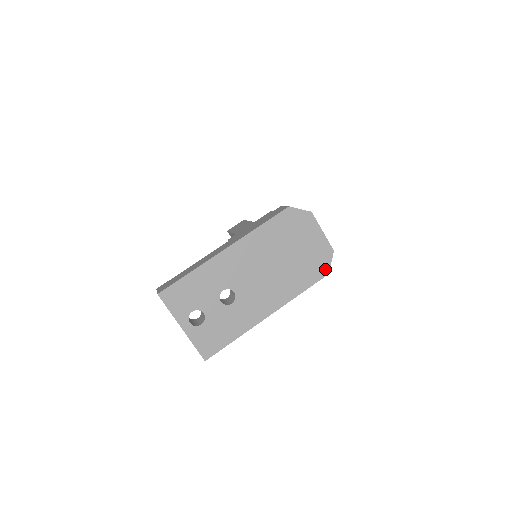
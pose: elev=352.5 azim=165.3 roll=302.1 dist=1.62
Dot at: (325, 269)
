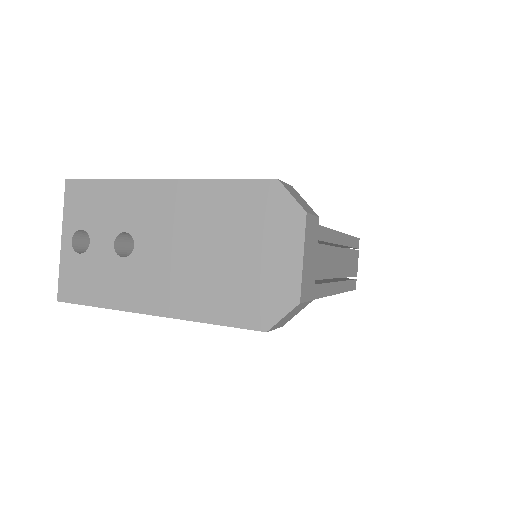
Dot at: (267, 319)
